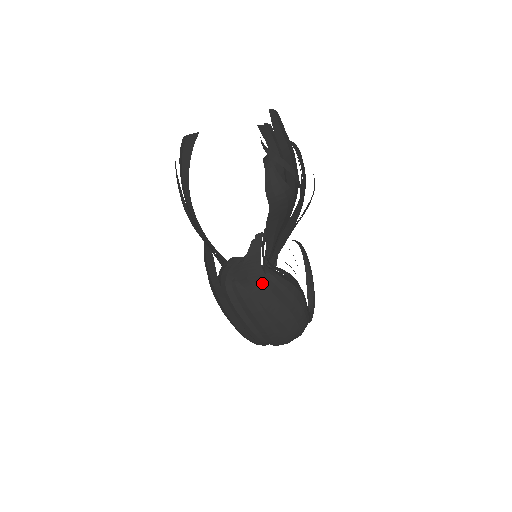
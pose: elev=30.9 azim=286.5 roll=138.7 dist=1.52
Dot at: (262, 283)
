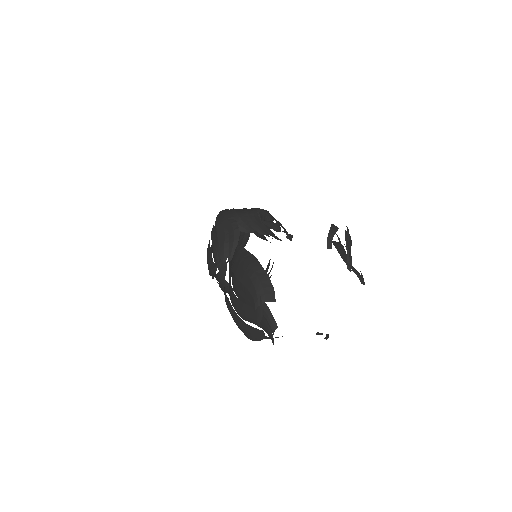
Dot at: occluded
